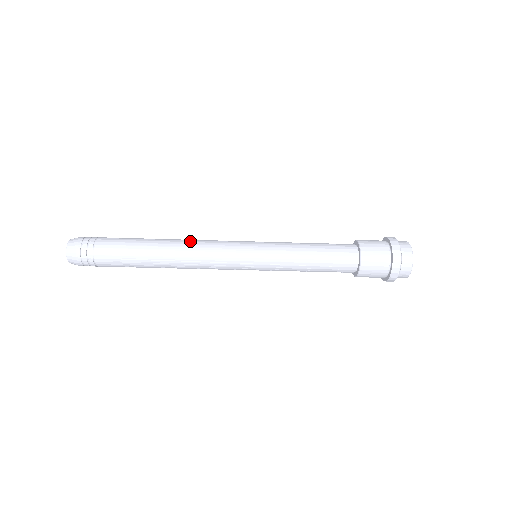
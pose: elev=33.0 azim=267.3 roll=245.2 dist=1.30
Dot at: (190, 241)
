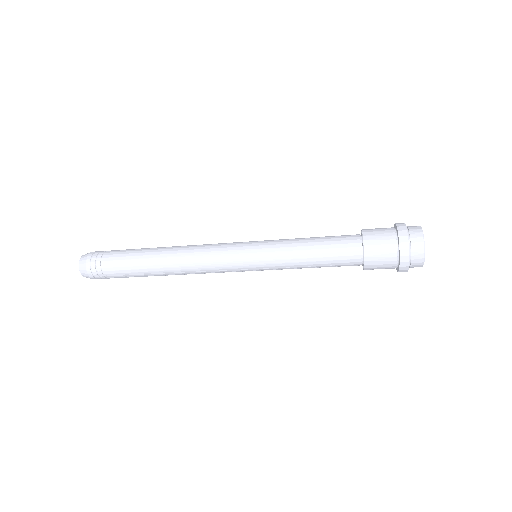
Dot at: (187, 251)
